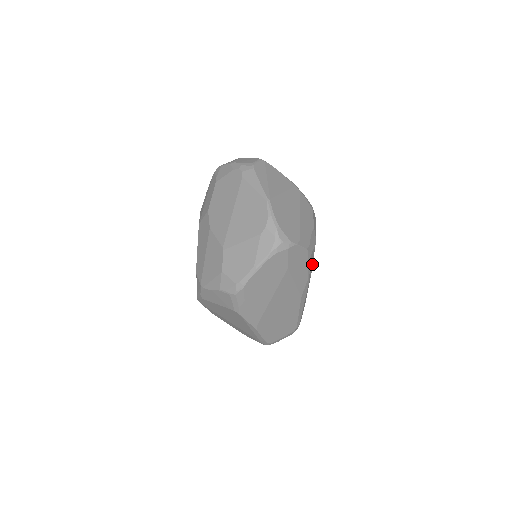
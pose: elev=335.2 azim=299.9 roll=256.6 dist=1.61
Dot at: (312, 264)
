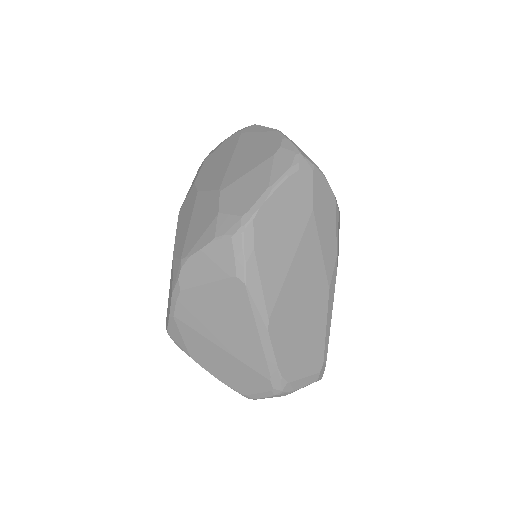
Dot at: (338, 242)
